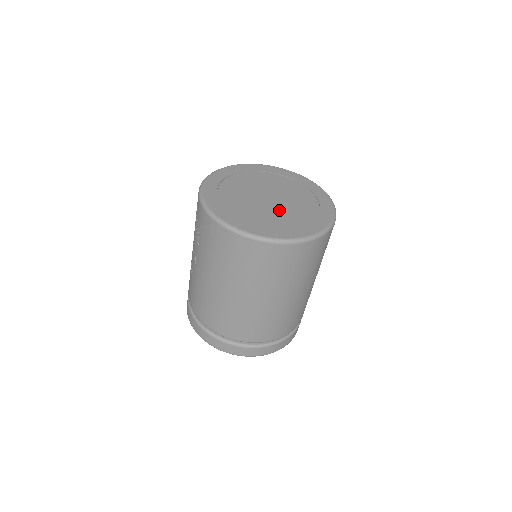
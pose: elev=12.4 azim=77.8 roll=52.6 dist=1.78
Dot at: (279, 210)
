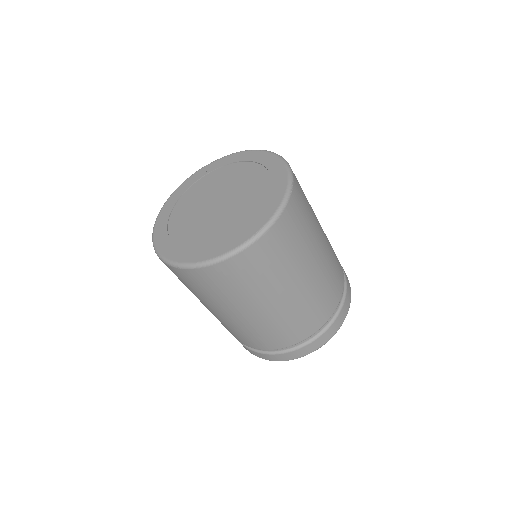
Dot at: (208, 221)
